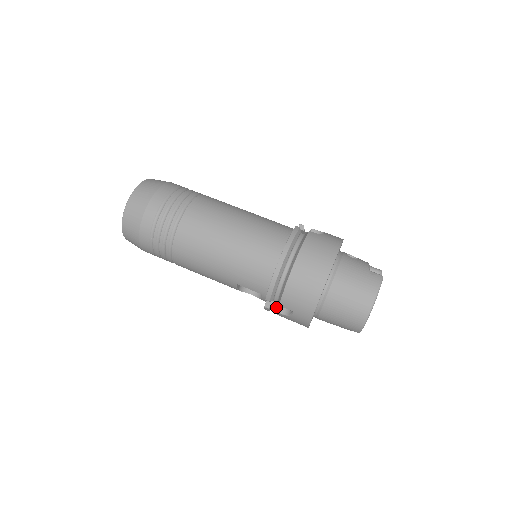
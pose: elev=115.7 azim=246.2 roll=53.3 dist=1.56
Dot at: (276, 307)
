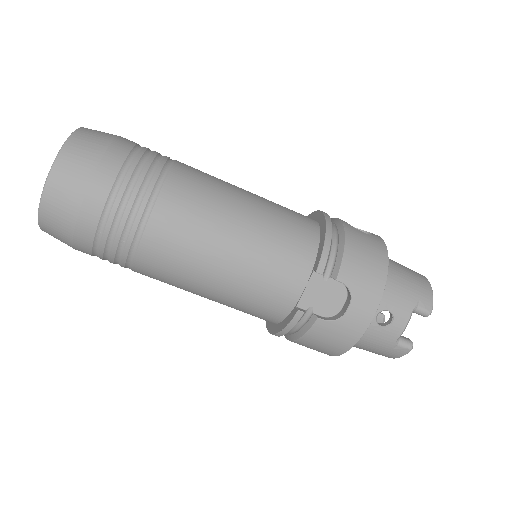
Dot at: occluded
